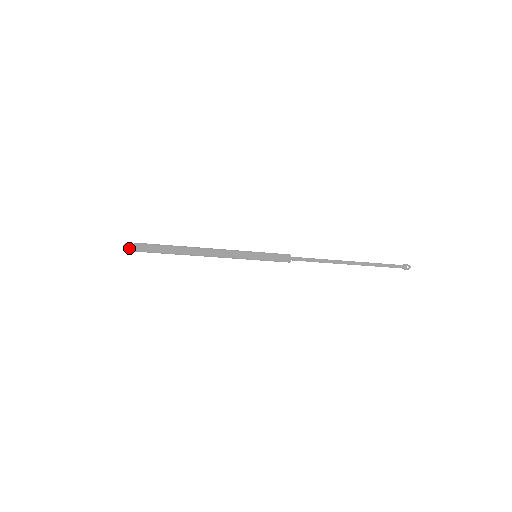
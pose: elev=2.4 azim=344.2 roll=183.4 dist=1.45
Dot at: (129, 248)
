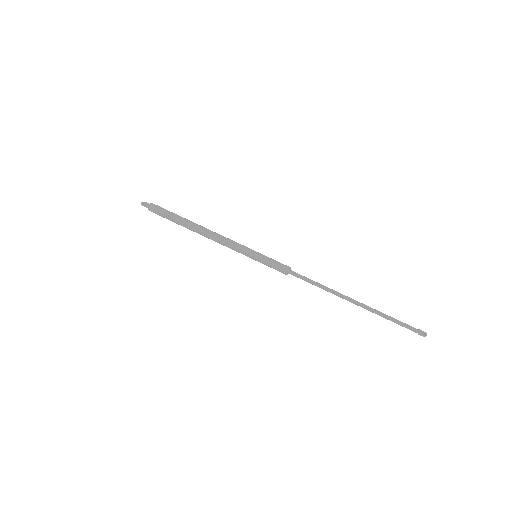
Dot at: (146, 205)
